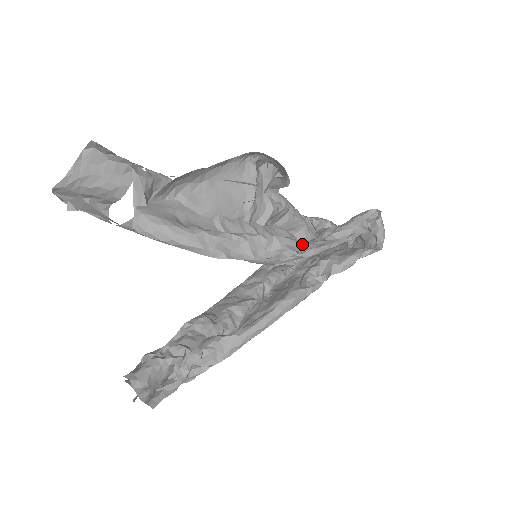
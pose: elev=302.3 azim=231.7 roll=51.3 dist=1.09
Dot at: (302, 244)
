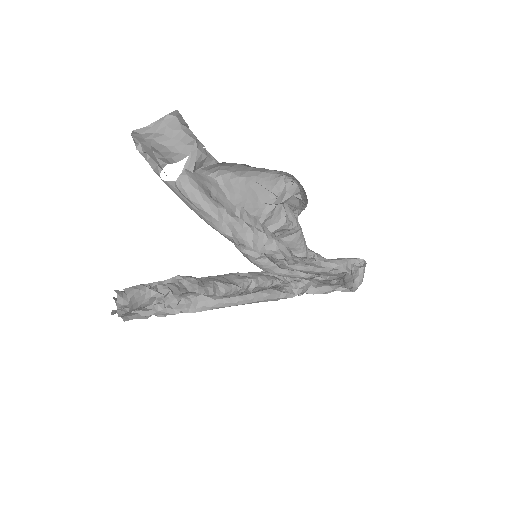
Dot at: occluded
